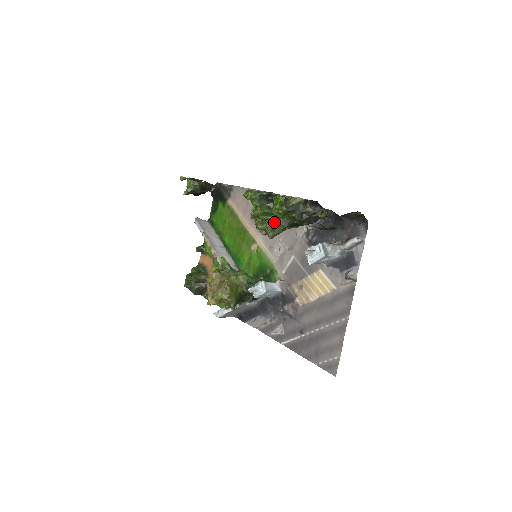
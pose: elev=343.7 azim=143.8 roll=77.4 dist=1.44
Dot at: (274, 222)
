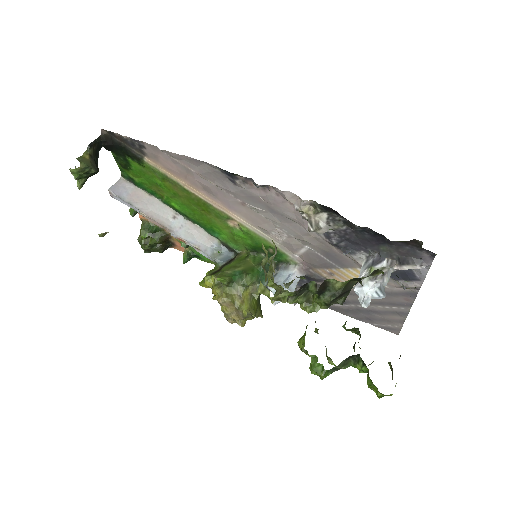
Dot at: occluded
